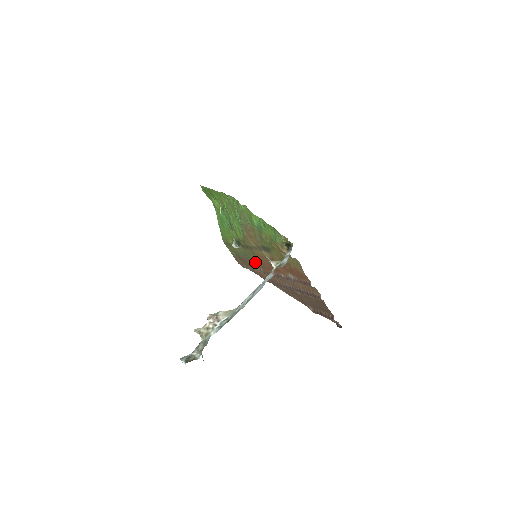
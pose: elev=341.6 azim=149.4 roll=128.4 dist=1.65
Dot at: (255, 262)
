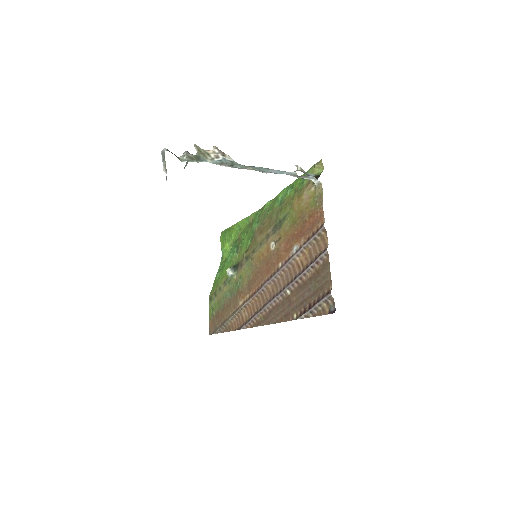
Dot at: (244, 288)
